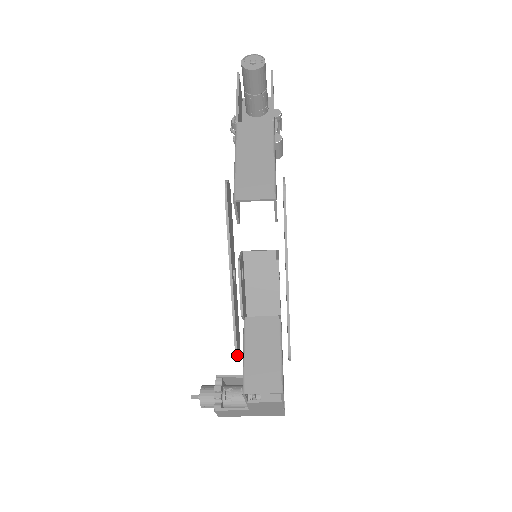
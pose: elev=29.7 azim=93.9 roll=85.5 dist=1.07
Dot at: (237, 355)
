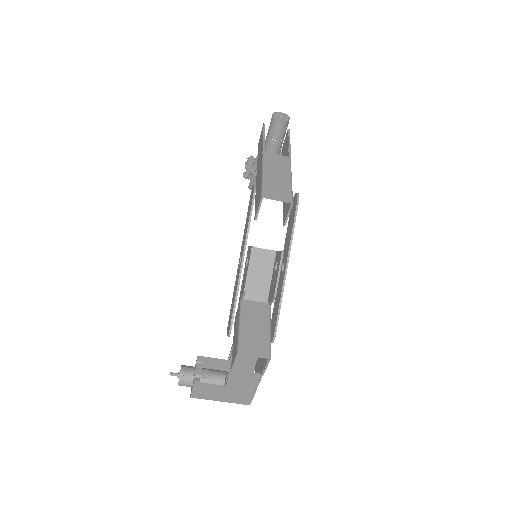
Dot at: occluded
